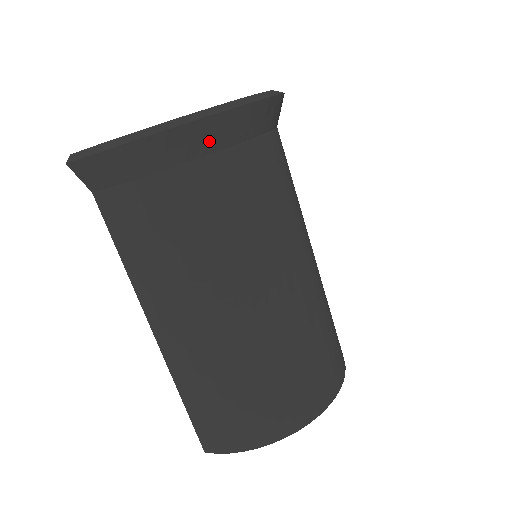
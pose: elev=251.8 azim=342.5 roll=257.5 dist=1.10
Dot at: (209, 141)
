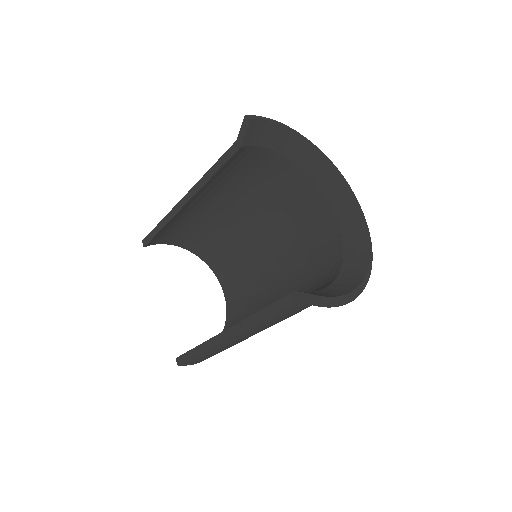
Dot at: occluded
